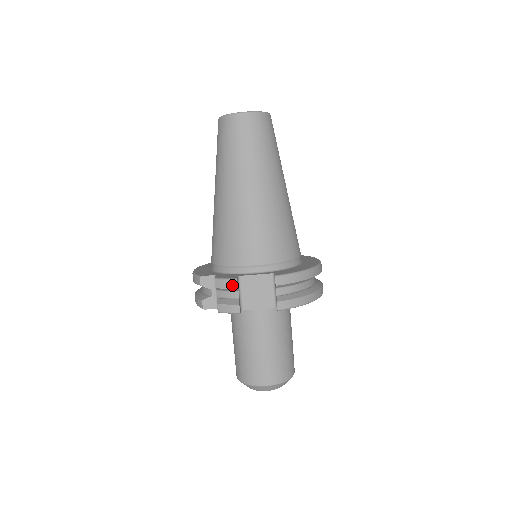
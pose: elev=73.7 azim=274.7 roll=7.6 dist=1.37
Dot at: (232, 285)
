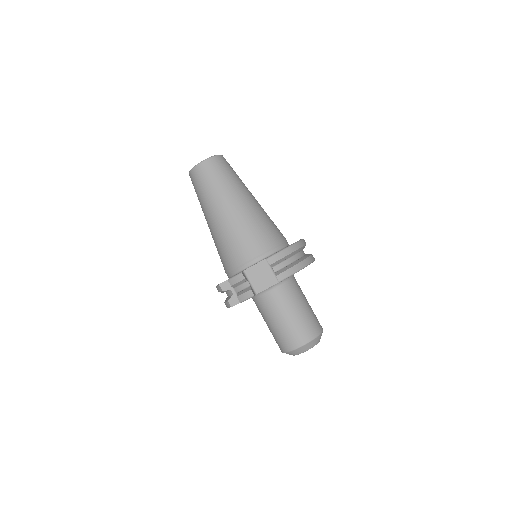
Dot at: (240, 278)
